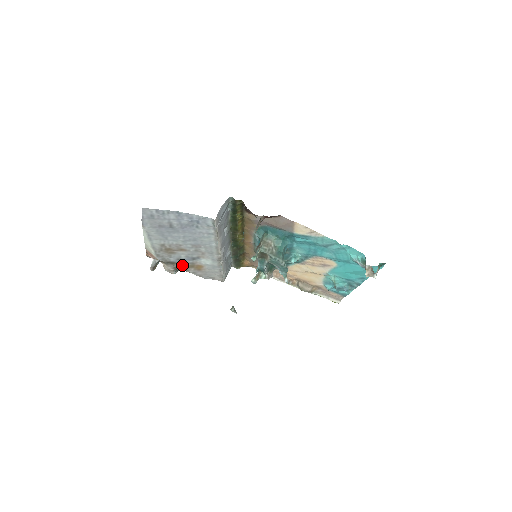
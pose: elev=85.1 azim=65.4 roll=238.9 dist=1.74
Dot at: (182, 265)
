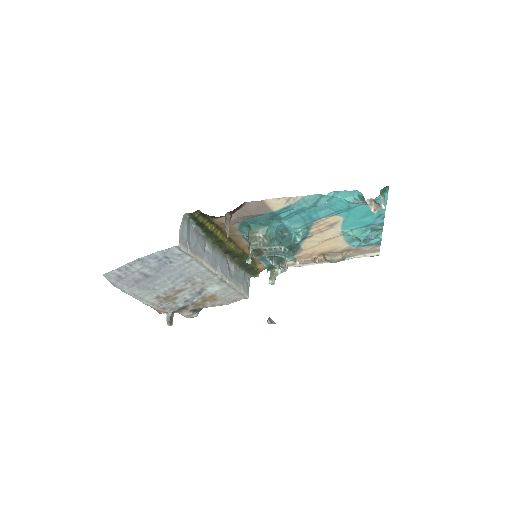
Dot at: (195, 304)
